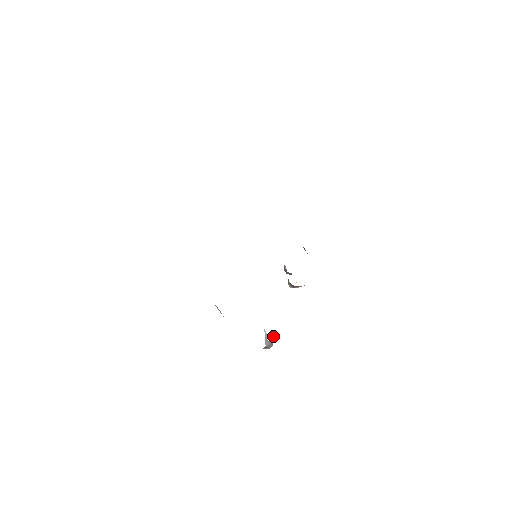
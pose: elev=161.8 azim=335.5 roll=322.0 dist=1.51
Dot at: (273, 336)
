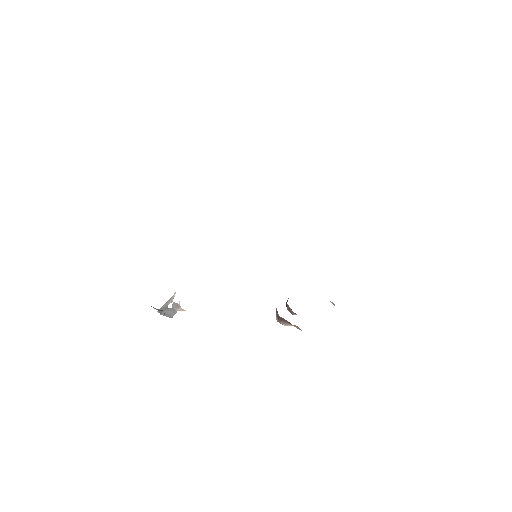
Dot at: (180, 308)
